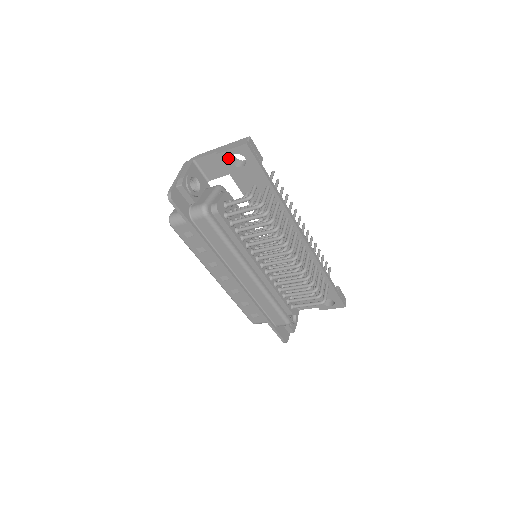
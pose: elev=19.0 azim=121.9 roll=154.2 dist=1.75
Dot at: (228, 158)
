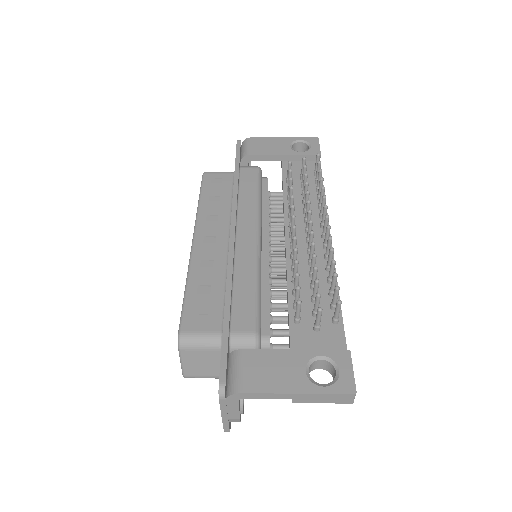
Dot at: occluded
